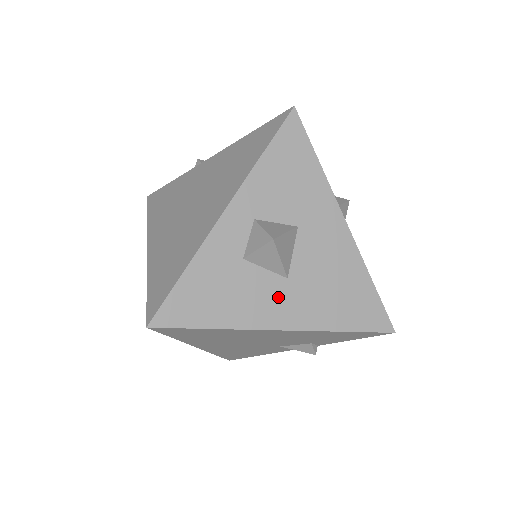
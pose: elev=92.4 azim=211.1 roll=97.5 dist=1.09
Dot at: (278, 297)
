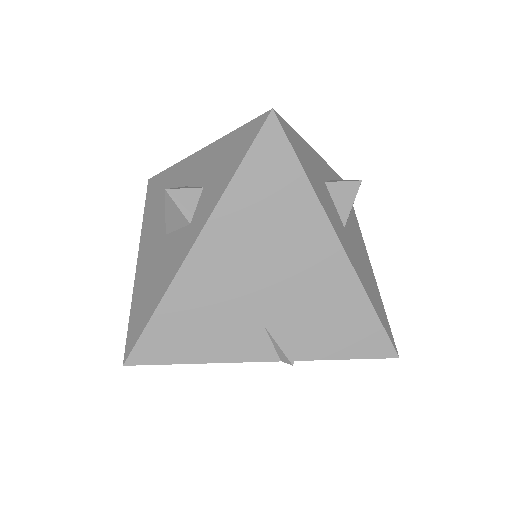
Dot at: (340, 226)
